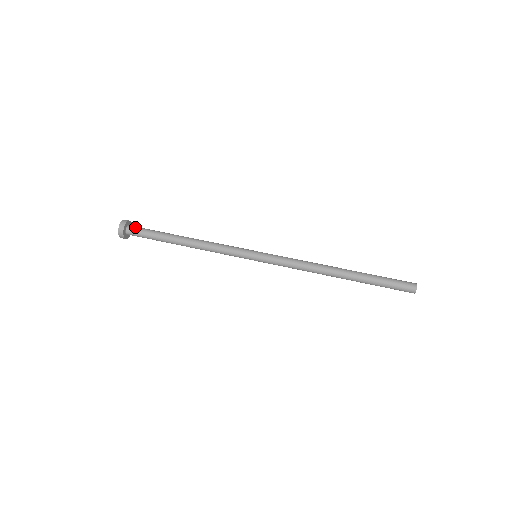
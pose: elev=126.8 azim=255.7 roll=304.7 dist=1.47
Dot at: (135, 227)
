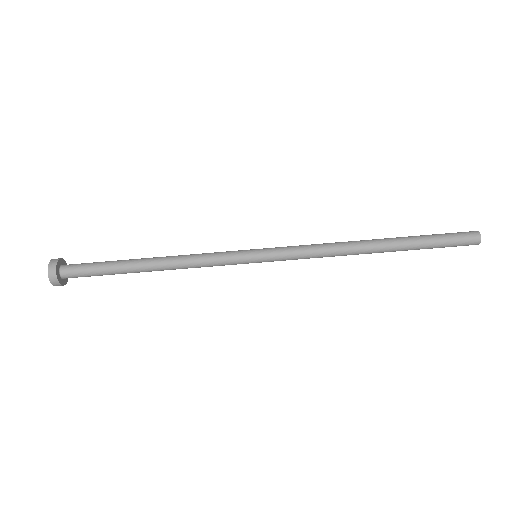
Dot at: (72, 276)
